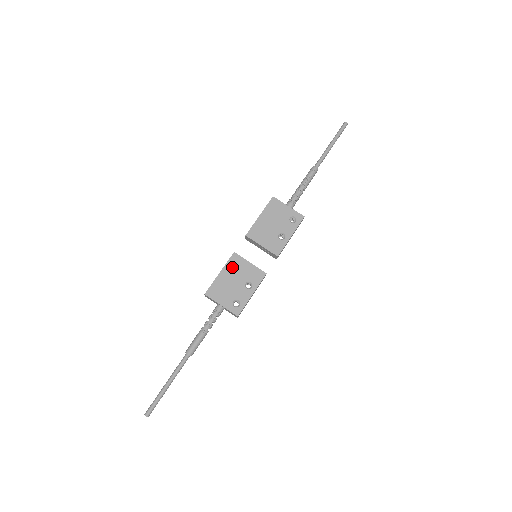
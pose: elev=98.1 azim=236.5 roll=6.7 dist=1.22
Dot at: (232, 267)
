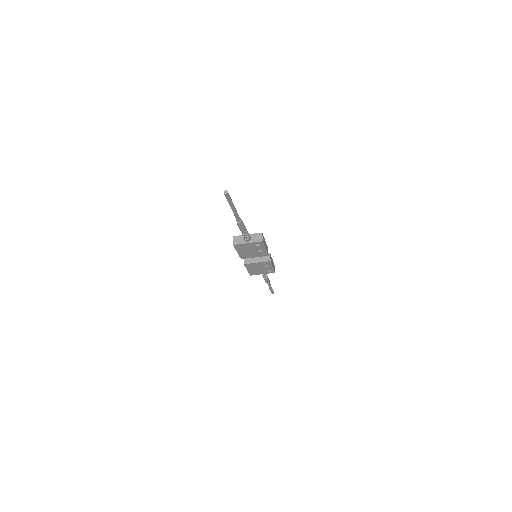
Dot at: (250, 267)
